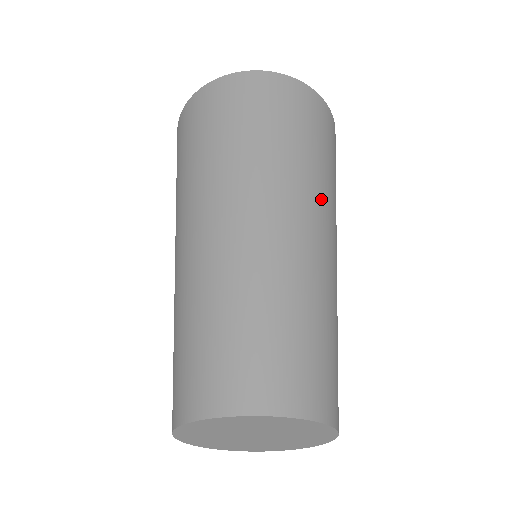
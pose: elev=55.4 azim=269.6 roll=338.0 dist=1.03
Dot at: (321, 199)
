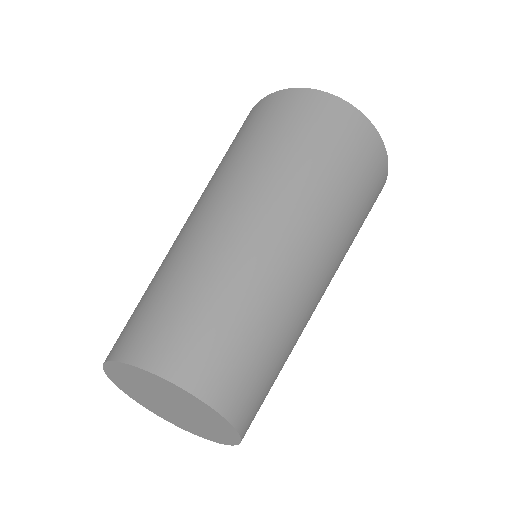
Dot at: (339, 245)
